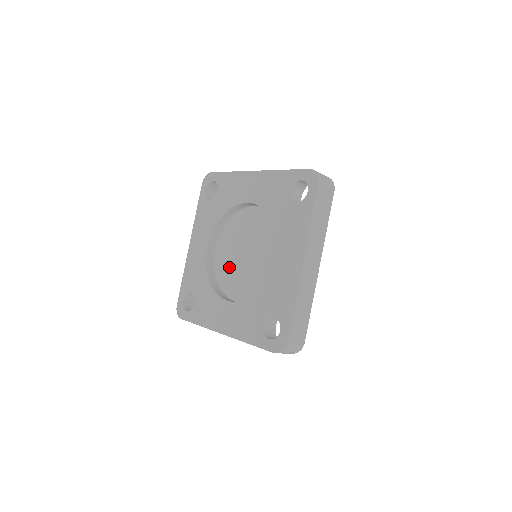
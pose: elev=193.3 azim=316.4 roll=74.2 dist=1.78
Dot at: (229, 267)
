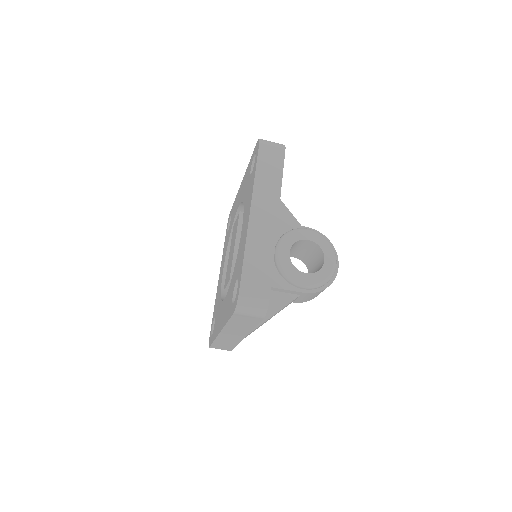
Dot at: (227, 270)
